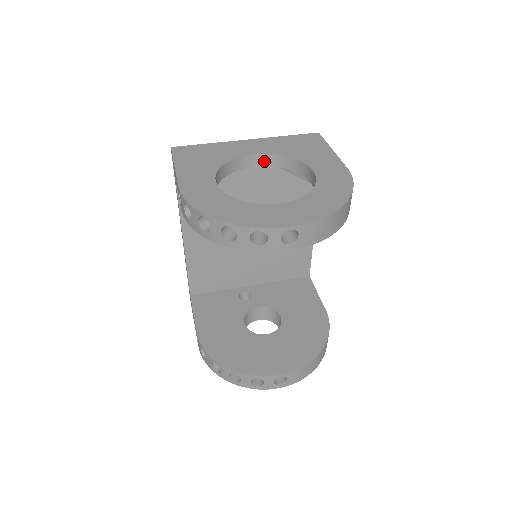
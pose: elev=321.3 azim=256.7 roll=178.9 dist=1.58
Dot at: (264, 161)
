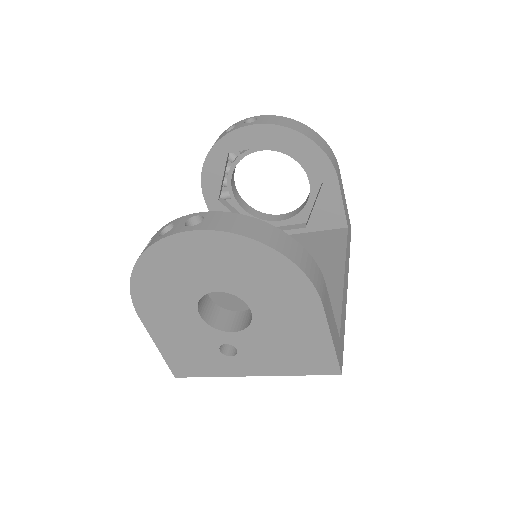
Dot at: (288, 216)
